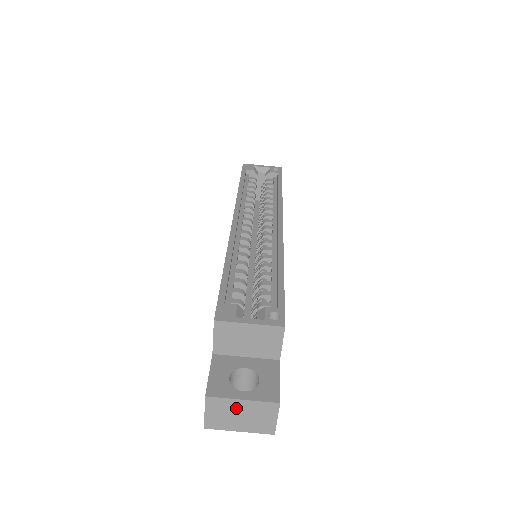
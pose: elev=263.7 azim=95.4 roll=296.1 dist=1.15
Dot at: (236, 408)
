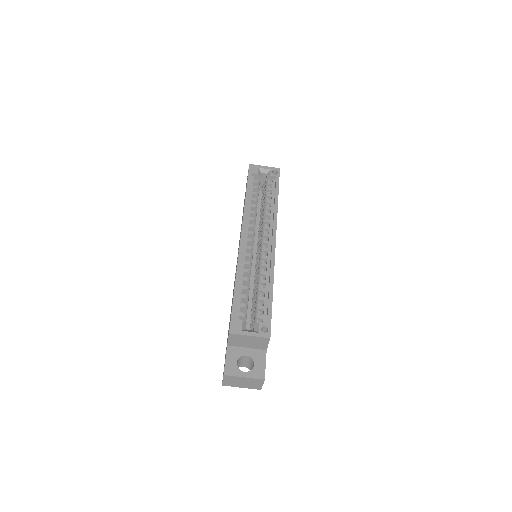
Dot at: (240, 380)
